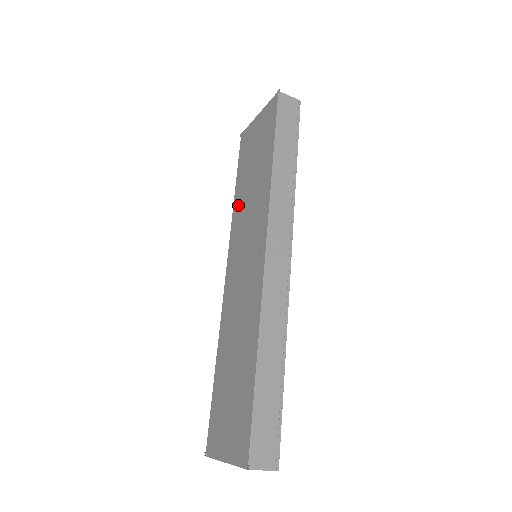
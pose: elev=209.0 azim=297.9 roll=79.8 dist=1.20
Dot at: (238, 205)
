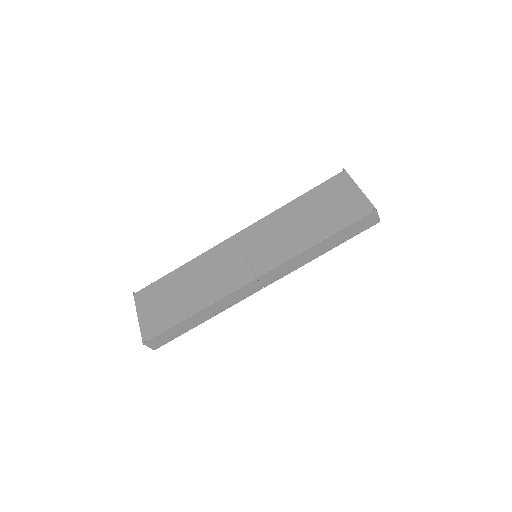
Dot at: (286, 213)
